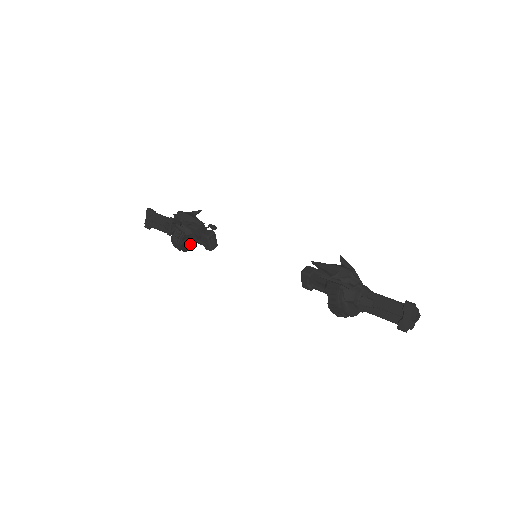
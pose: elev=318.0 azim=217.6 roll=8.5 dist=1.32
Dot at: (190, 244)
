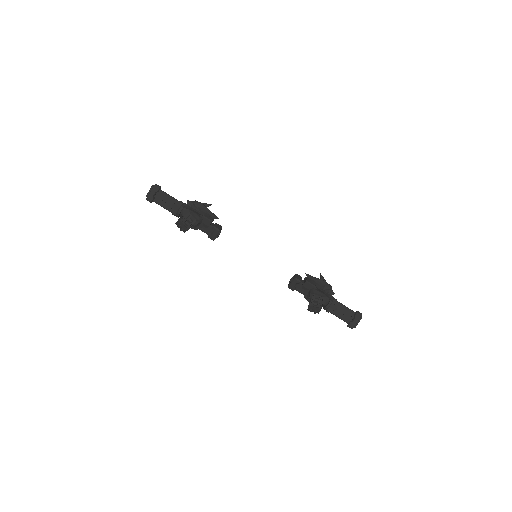
Dot at: (191, 228)
